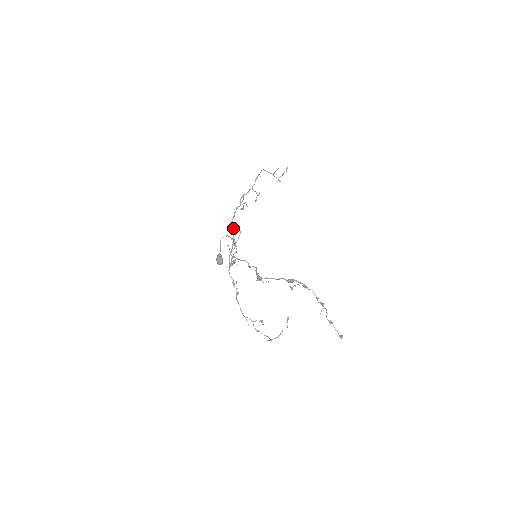
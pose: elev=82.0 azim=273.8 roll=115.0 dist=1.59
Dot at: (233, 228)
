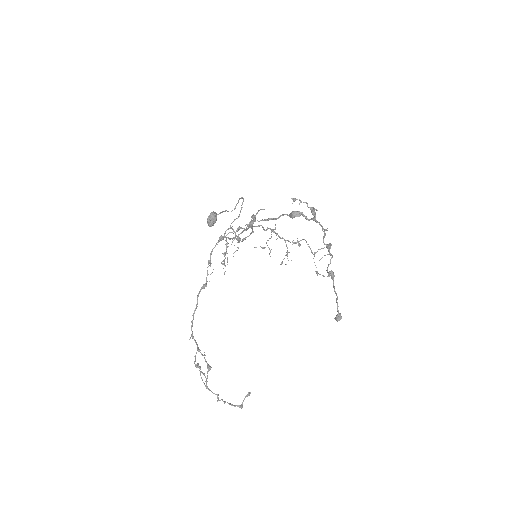
Dot at: (246, 229)
